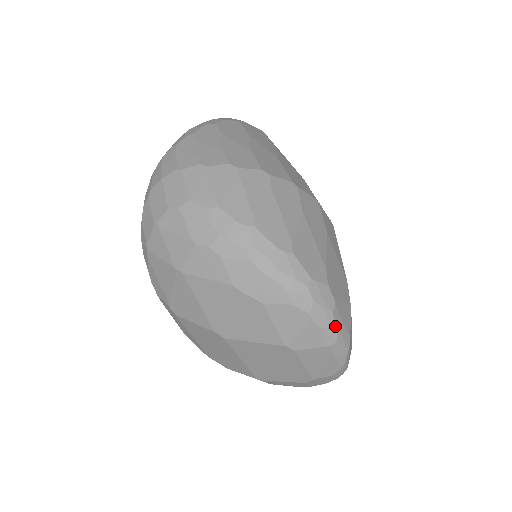
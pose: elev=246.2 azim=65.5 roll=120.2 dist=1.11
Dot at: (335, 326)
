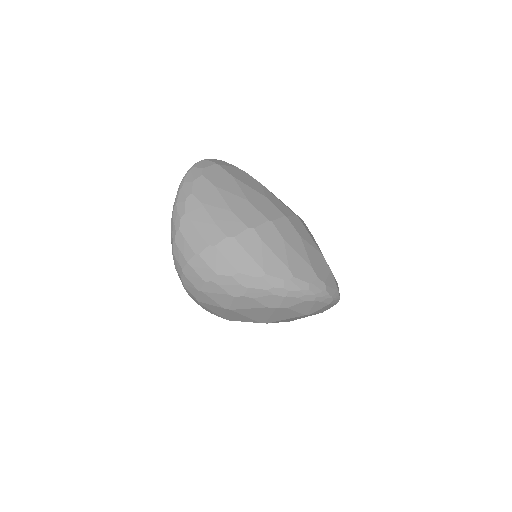
Dot at: (330, 295)
